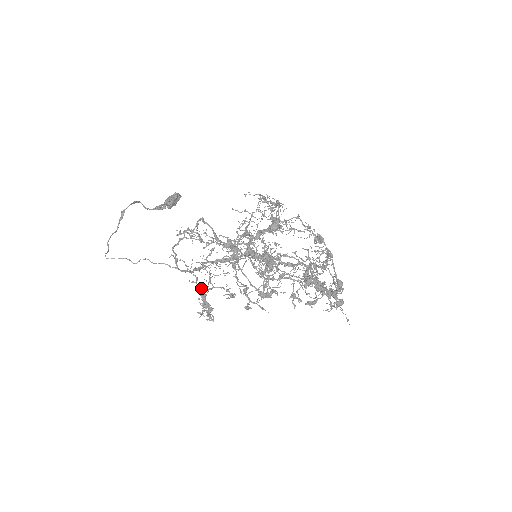
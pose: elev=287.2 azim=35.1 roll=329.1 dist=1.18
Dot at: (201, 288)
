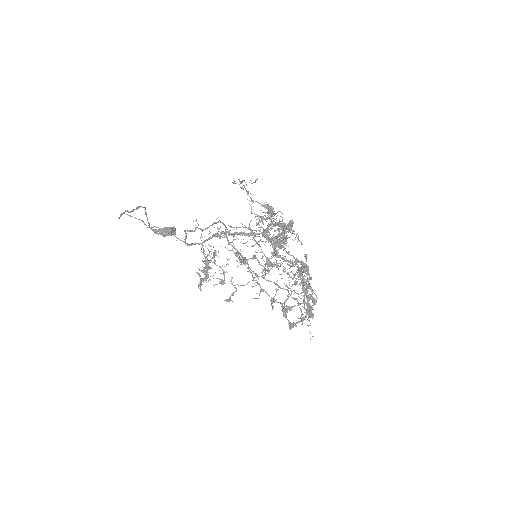
Dot at: (206, 257)
